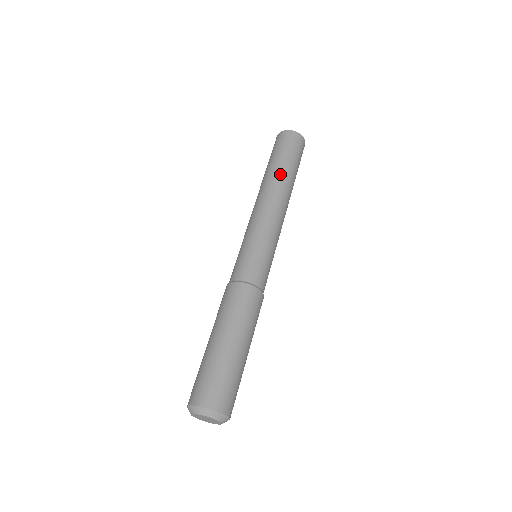
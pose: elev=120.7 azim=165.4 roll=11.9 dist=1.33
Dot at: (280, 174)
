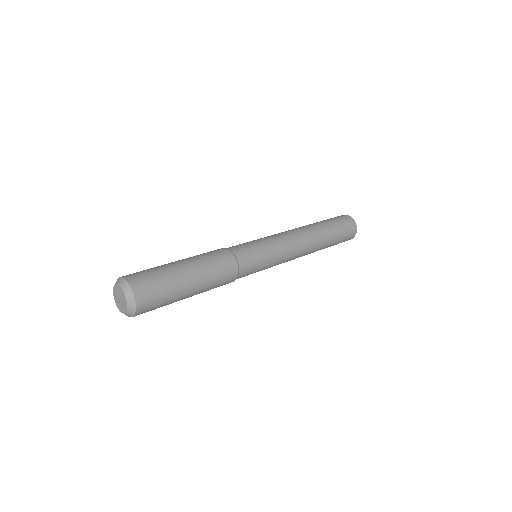
Dot at: (318, 227)
